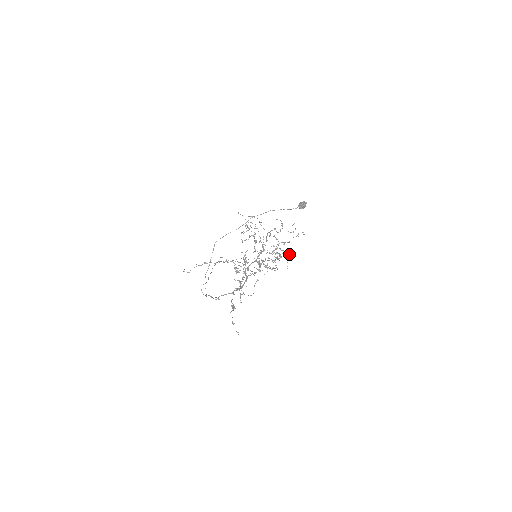
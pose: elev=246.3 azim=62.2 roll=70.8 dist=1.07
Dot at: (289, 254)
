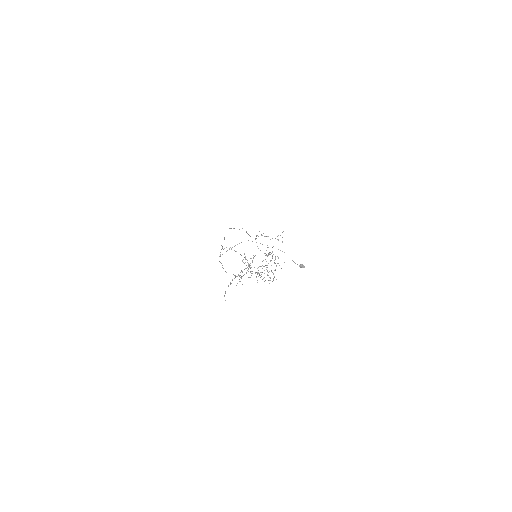
Dot at: occluded
